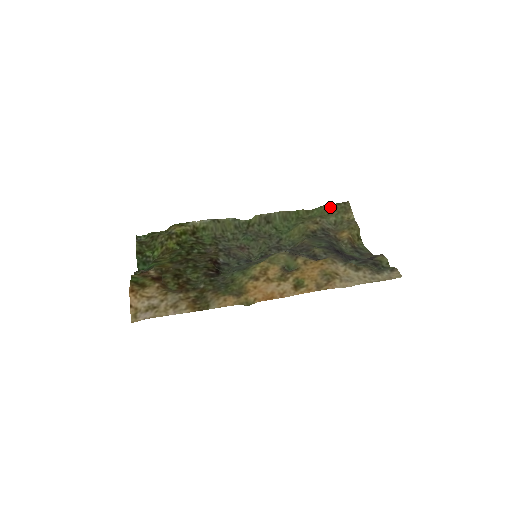
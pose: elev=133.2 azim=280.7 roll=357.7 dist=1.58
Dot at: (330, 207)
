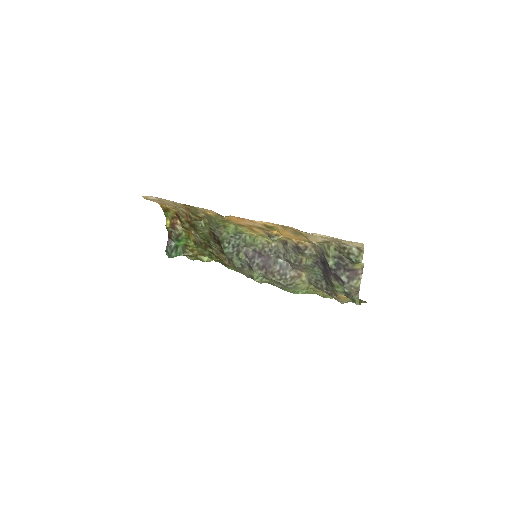
Dot at: occluded
